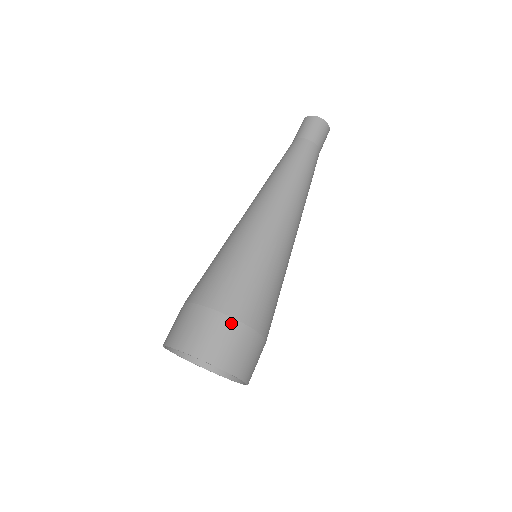
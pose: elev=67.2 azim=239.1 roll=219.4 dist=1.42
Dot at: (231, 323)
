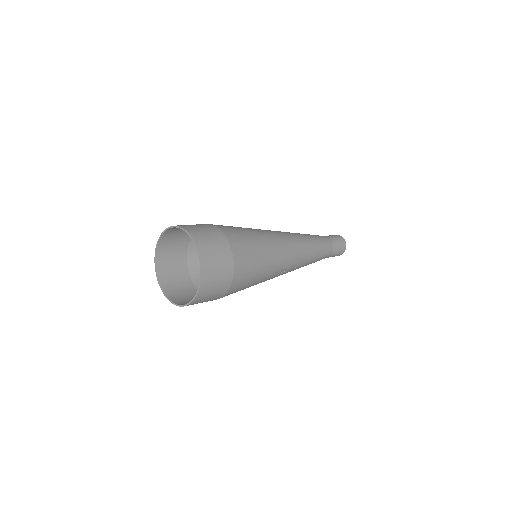
Dot at: (222, 236)
